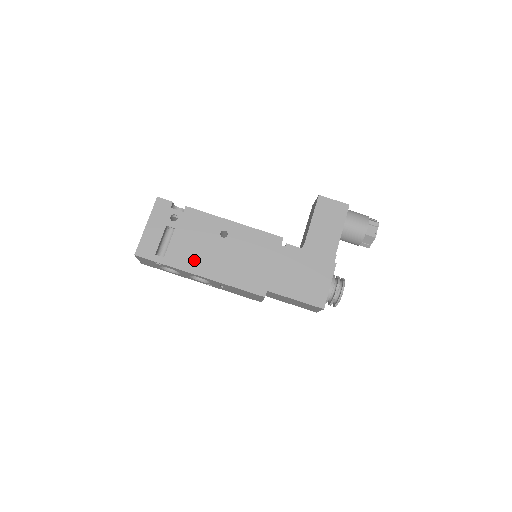
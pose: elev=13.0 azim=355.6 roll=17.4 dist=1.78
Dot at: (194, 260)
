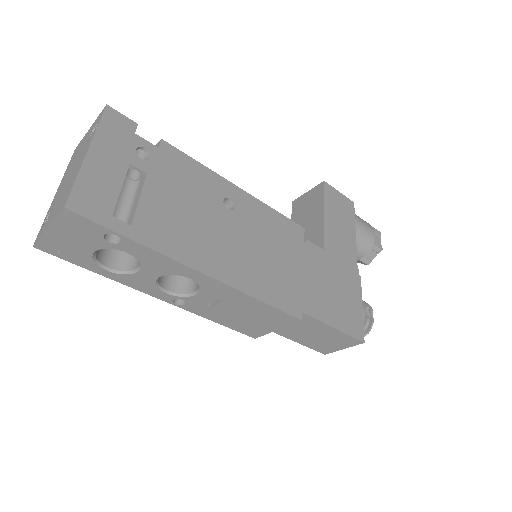
Dot at: (189, 241)
